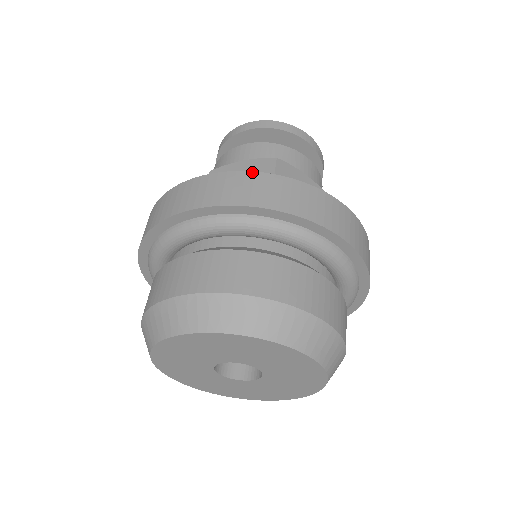
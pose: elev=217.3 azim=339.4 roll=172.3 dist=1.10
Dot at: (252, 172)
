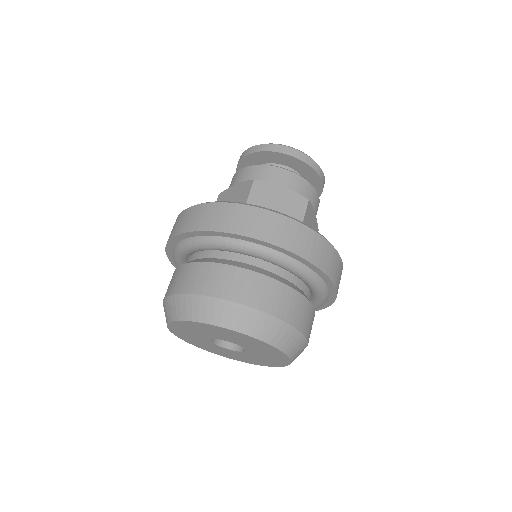
Dot at: (211, 203)
